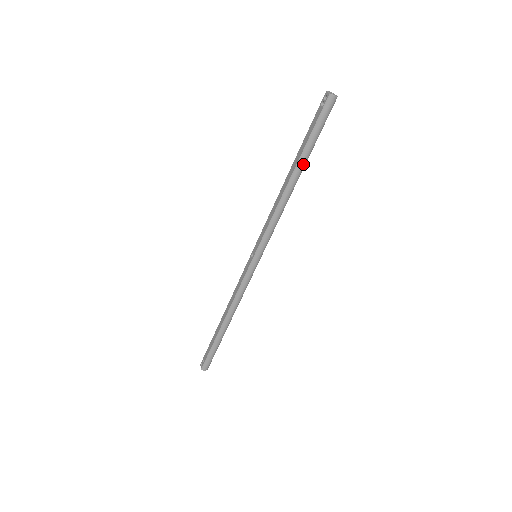
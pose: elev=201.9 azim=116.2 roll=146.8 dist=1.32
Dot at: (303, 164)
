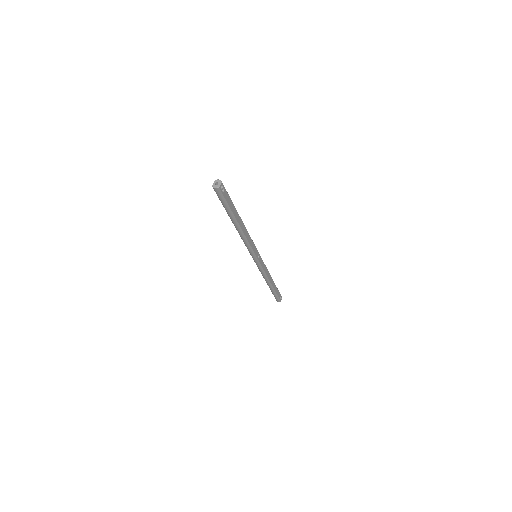
Dot at: (233, 219)
